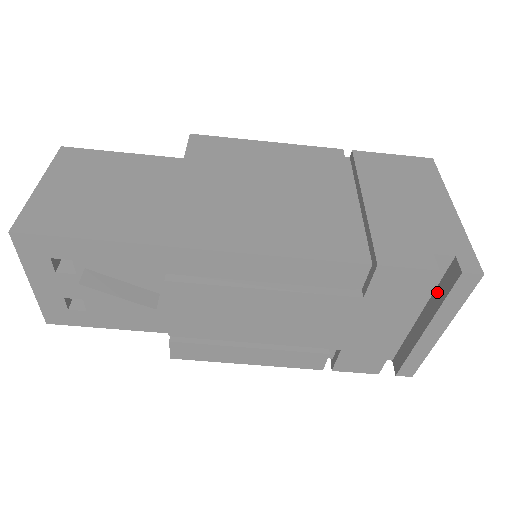
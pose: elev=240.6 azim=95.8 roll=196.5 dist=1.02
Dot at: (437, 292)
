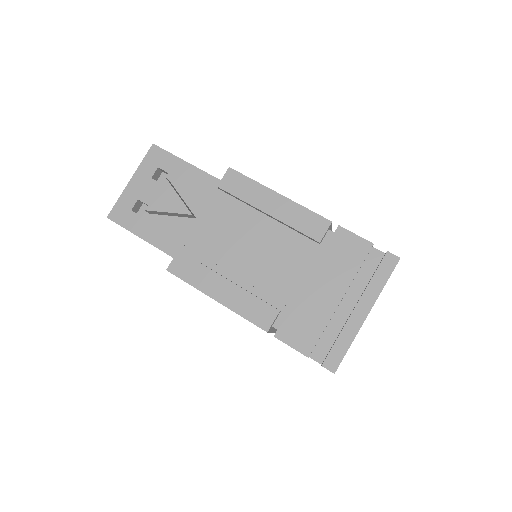
Dot at: occluded
